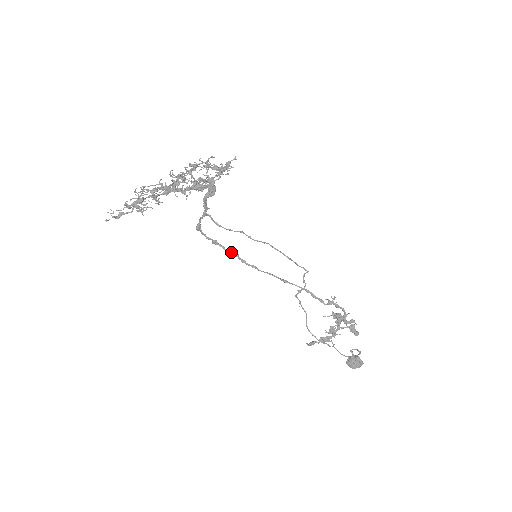
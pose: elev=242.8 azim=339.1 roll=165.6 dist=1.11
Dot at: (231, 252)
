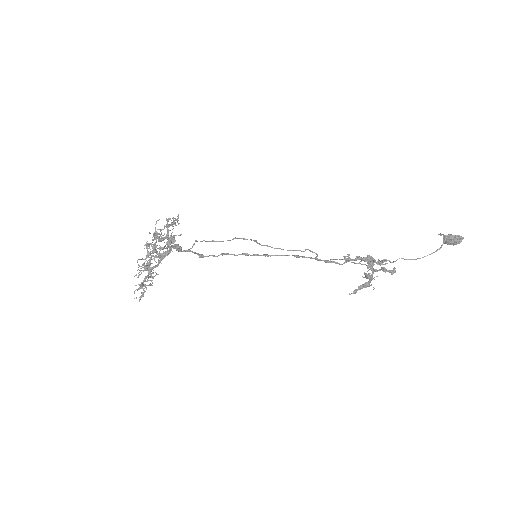
Dot at: (241, 254)
